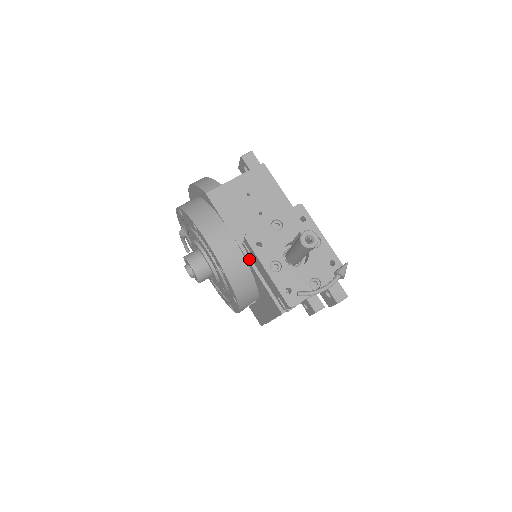
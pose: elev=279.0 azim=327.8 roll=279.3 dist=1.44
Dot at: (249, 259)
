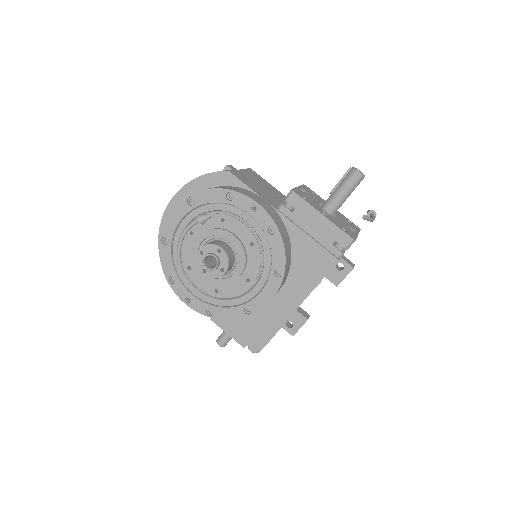
Dot at: (290, 220)
